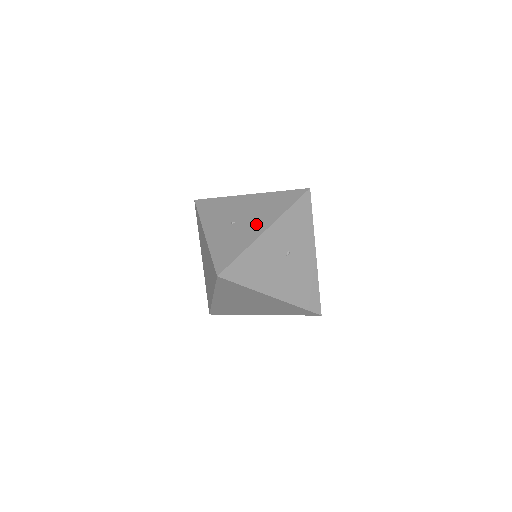
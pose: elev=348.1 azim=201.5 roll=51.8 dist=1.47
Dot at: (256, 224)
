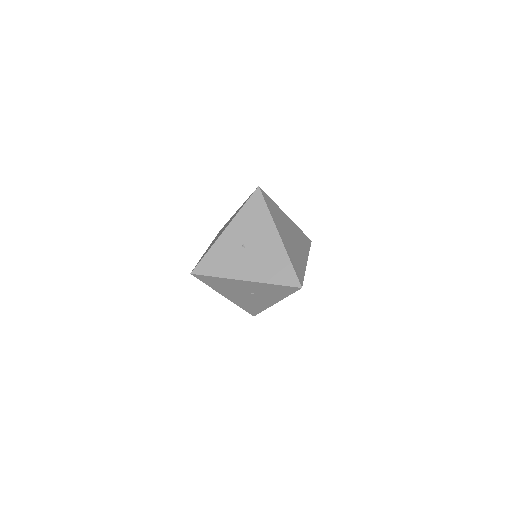
Dot at: (248, 268)
